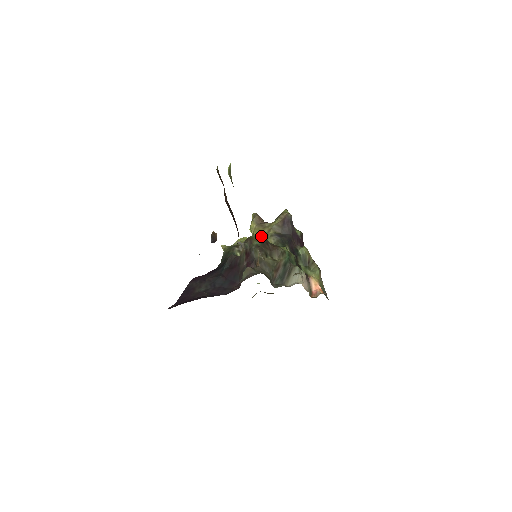
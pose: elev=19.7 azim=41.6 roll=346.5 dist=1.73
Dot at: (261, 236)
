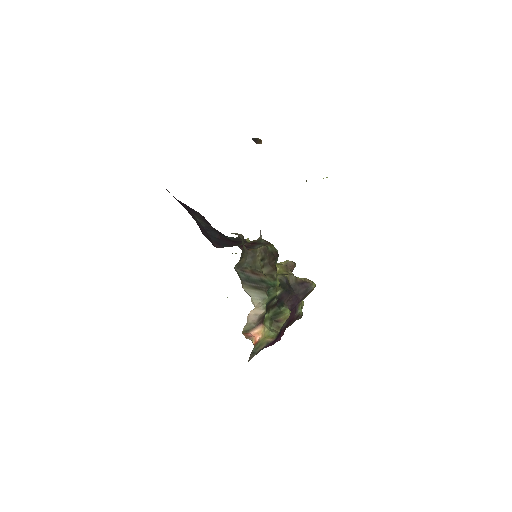
Dot at: occluded
